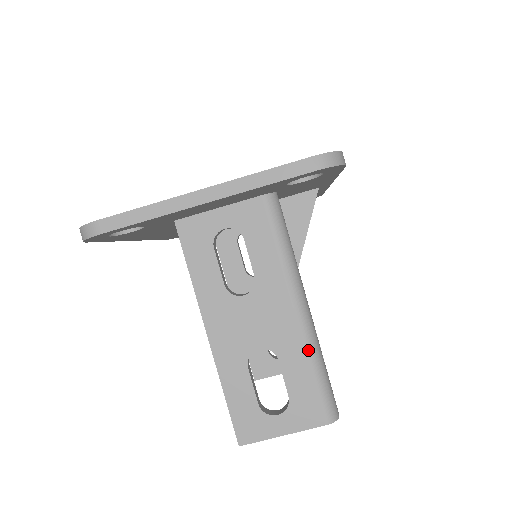
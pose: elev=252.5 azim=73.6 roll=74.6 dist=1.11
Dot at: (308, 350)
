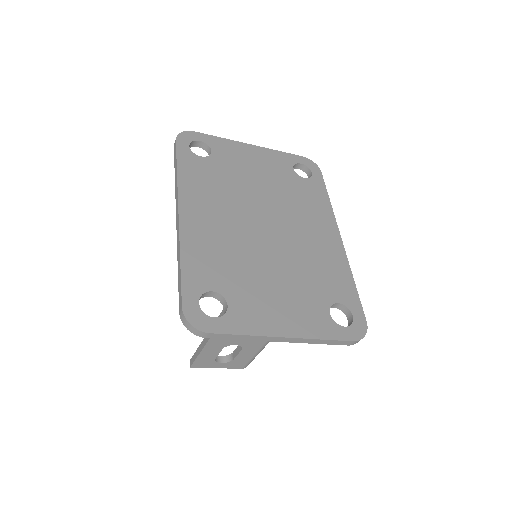
Dot at: (260, 350)
